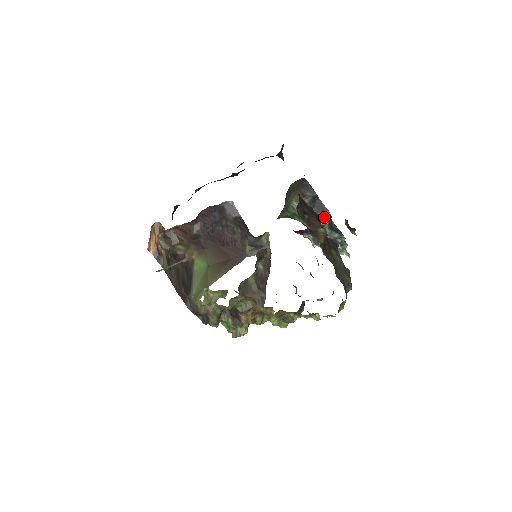
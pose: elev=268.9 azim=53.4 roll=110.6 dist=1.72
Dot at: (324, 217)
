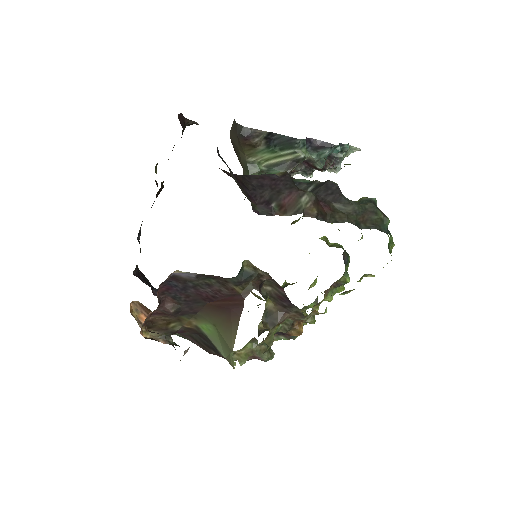
Dot at: (296, 149)
